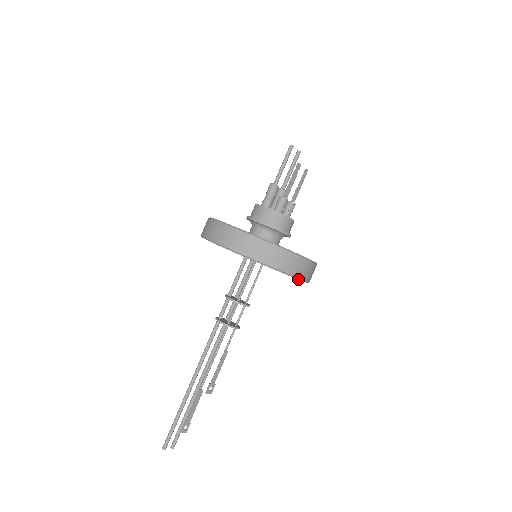
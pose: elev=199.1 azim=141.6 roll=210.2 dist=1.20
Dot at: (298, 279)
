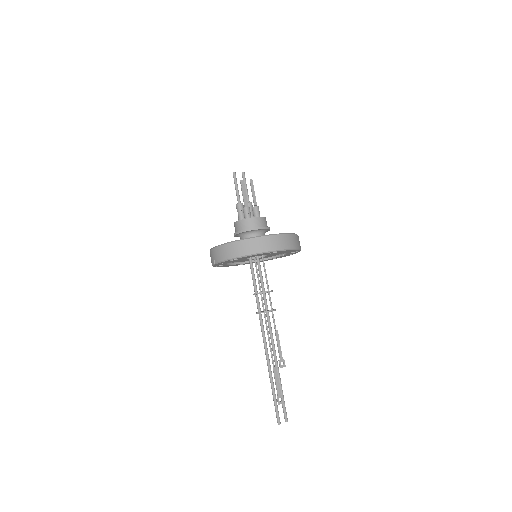
Dot at: (278, 251)
